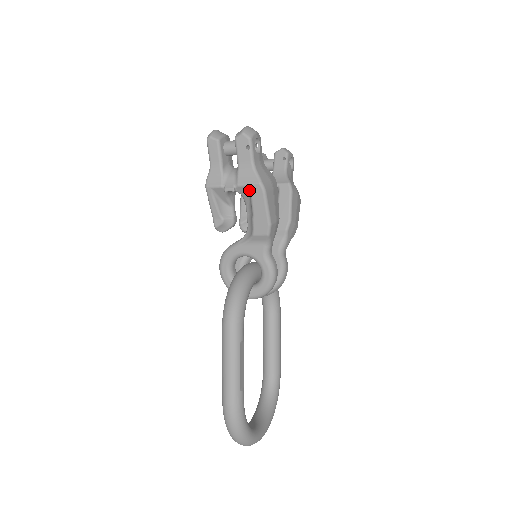
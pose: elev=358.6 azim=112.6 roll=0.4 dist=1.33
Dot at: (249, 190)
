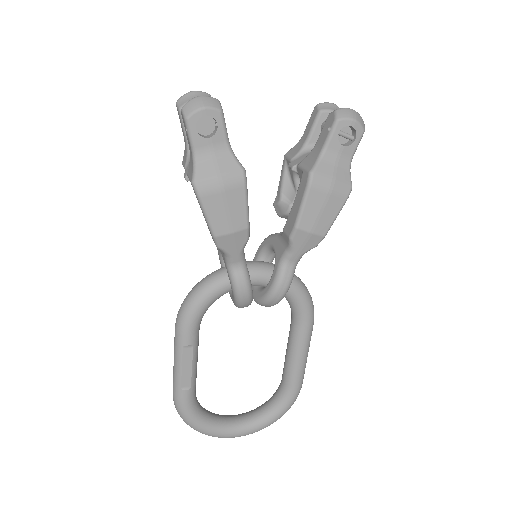
Dot at: occluded
